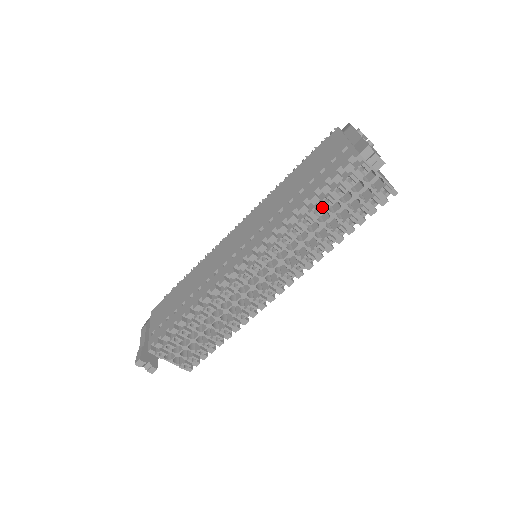
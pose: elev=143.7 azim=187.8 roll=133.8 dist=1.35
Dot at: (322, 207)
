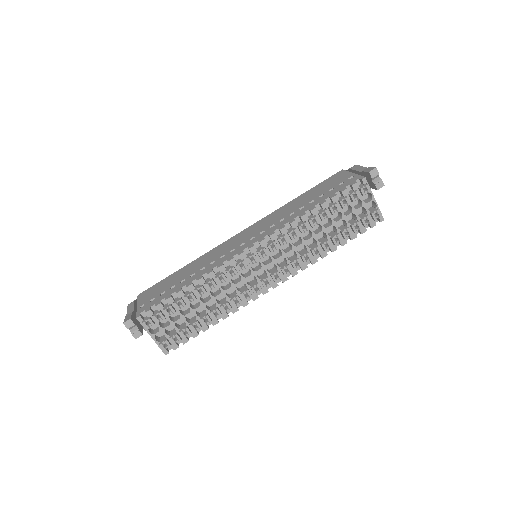
Dot at: (329, 213)
